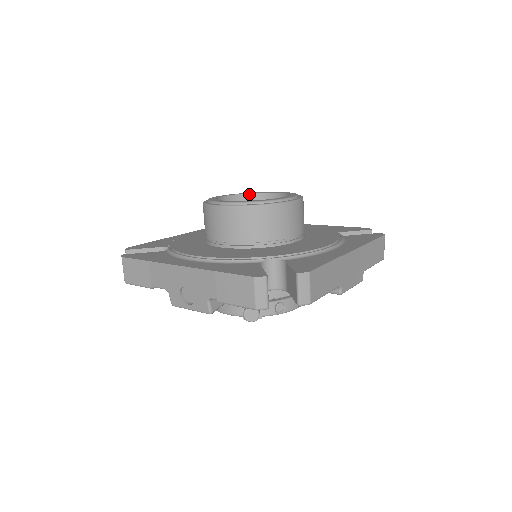
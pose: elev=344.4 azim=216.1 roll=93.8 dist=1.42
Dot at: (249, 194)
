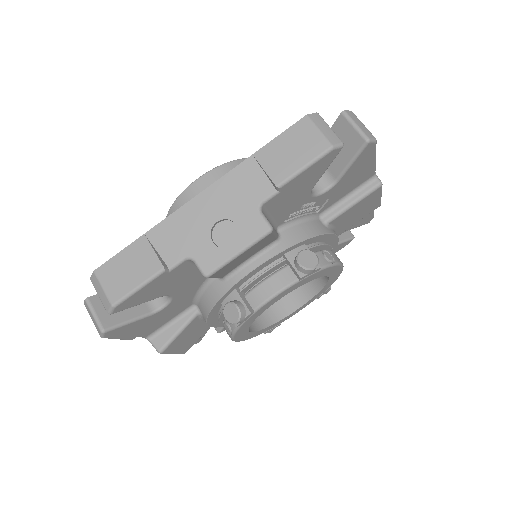
Dot at: occluded
